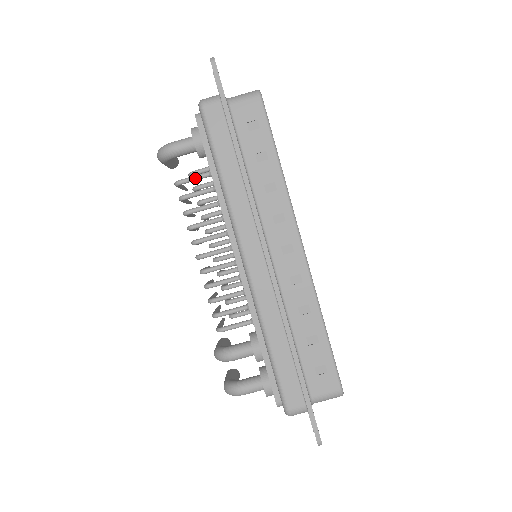
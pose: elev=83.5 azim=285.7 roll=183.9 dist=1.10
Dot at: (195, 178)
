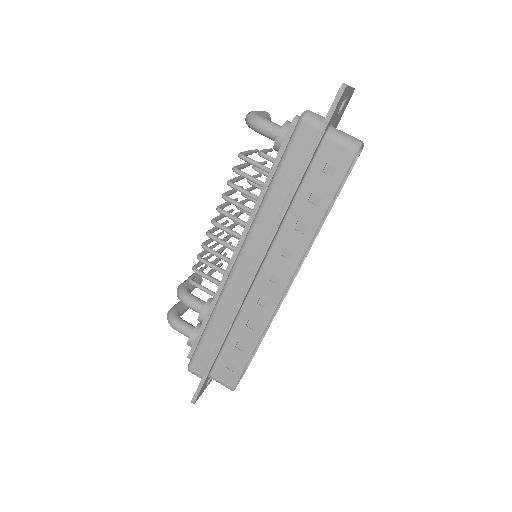
Dot at: (256, 165)
